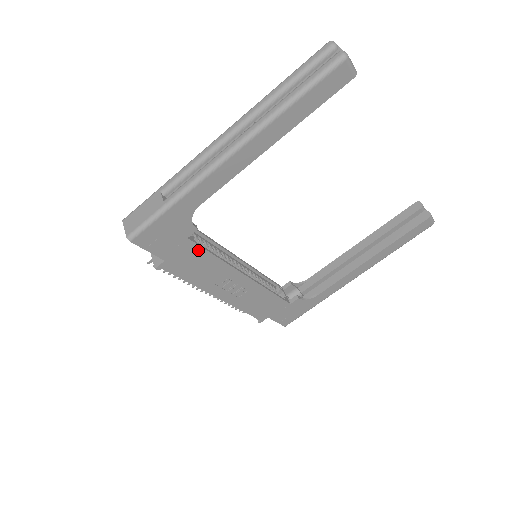
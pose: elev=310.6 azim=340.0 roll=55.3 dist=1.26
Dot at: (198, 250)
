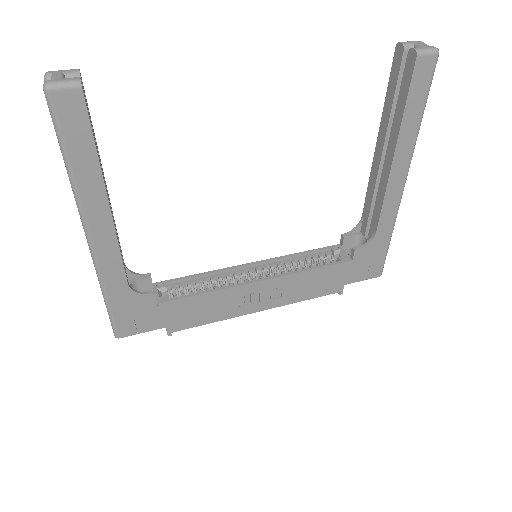
Dot at: (181, 302)
